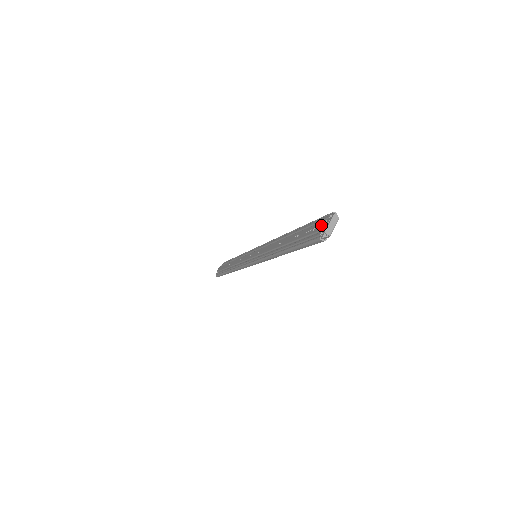
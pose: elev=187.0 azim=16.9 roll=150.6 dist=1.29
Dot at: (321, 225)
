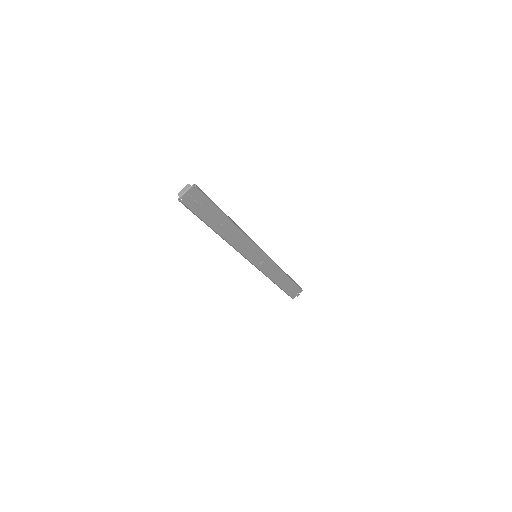
Dot at: occluded
